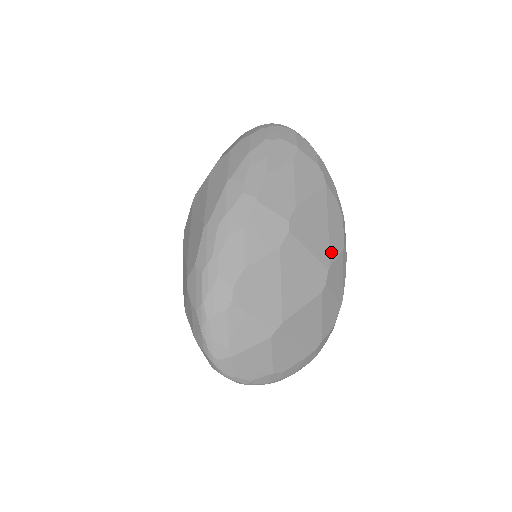
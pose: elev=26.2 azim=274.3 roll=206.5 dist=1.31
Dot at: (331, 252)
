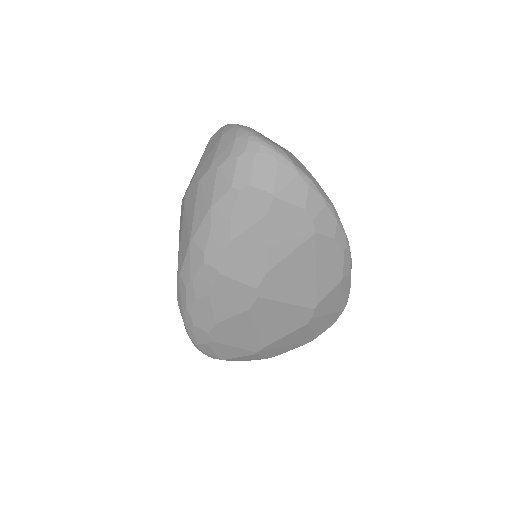
Dot at: (320, 293)
